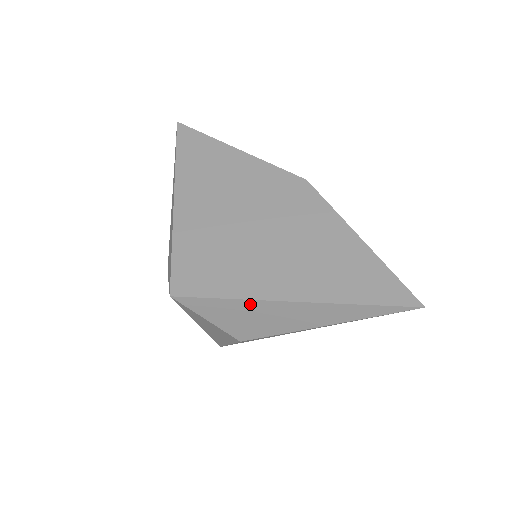
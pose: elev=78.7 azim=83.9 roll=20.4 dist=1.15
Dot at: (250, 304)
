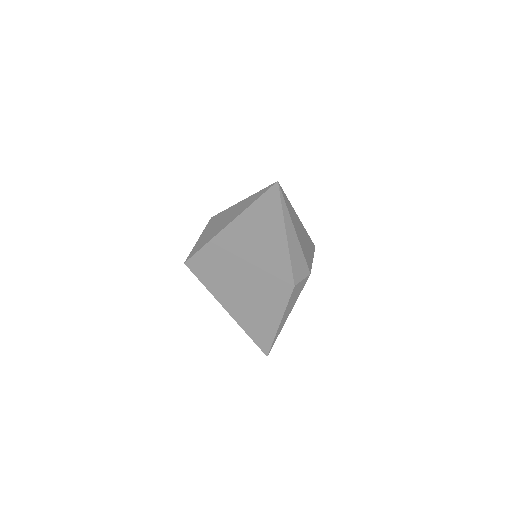
Dot at: (213, 294)
